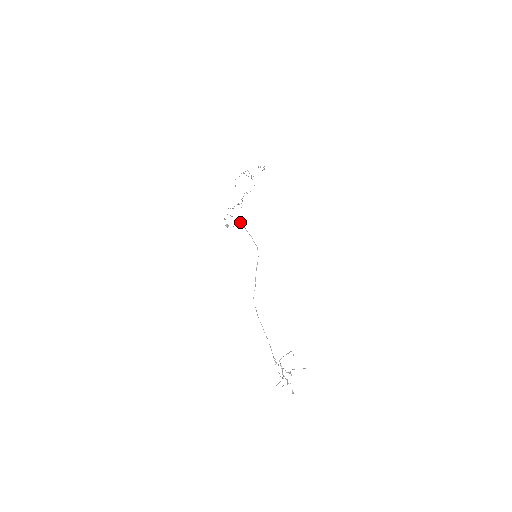
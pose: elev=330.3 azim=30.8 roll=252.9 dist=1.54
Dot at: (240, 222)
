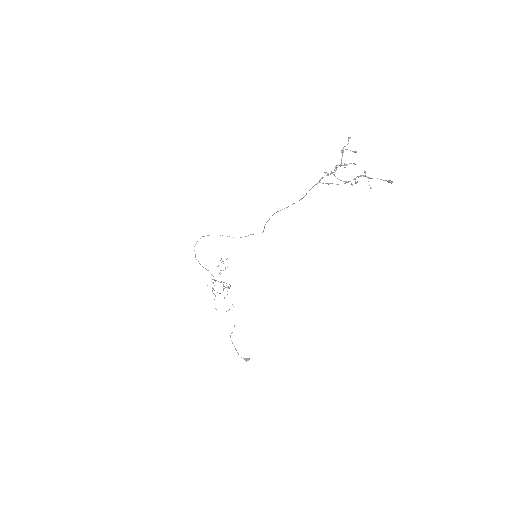
Dot at: occluded
